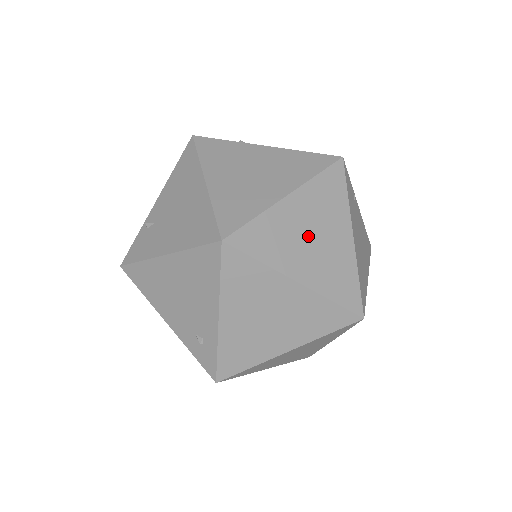
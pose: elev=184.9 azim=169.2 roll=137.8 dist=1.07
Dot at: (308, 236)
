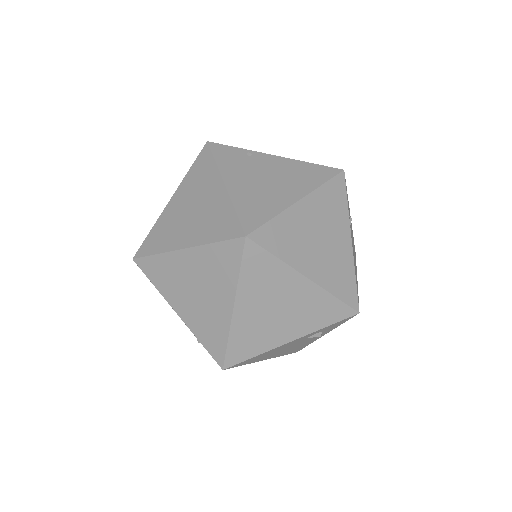
Dot at: (187, 213)
